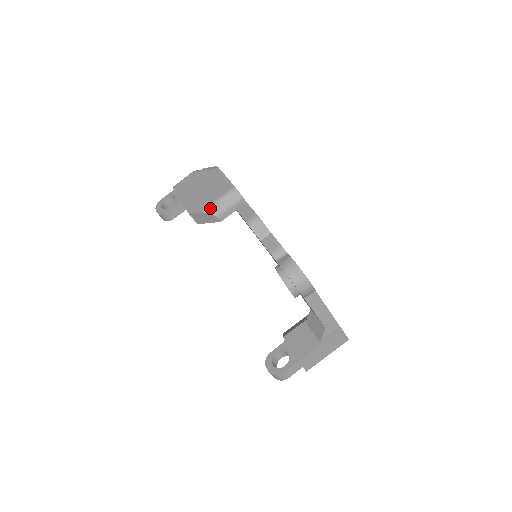
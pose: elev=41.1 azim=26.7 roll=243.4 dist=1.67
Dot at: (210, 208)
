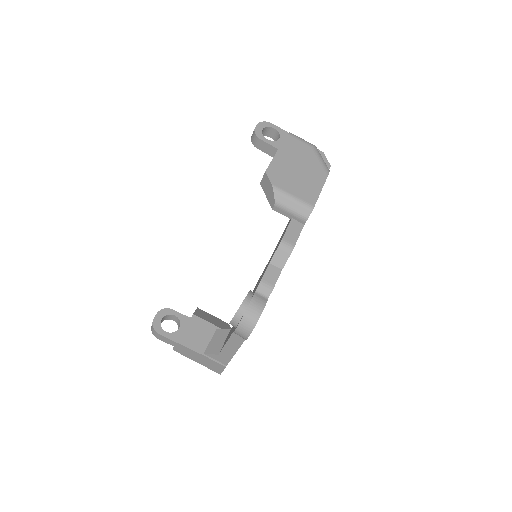
Dot at: (280, 193)
